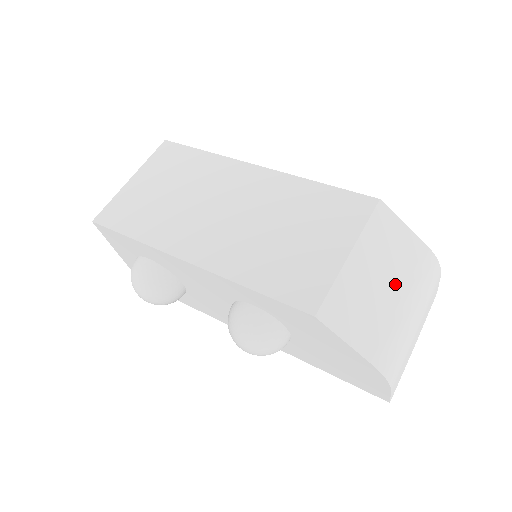
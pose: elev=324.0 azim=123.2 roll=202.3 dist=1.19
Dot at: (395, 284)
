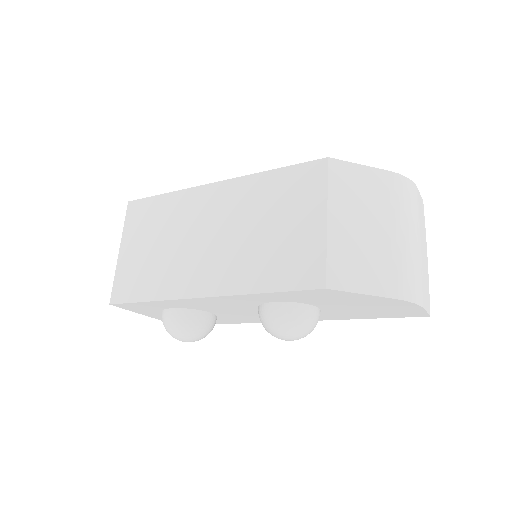
Dot at: (379, 221)
